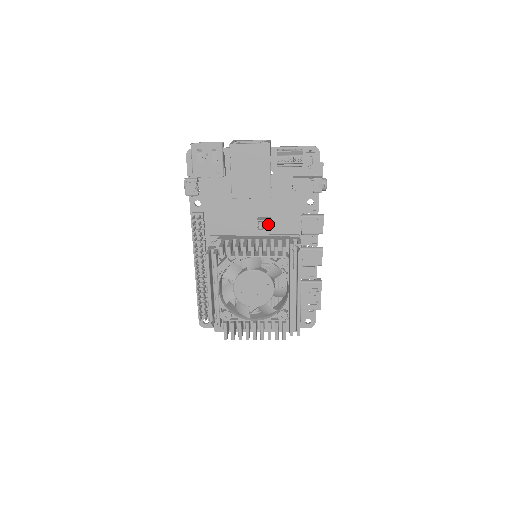
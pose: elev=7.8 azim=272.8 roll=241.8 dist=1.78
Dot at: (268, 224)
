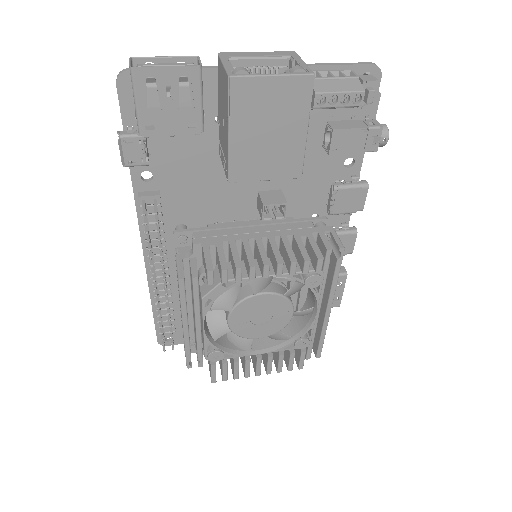
Dot at: occluded
